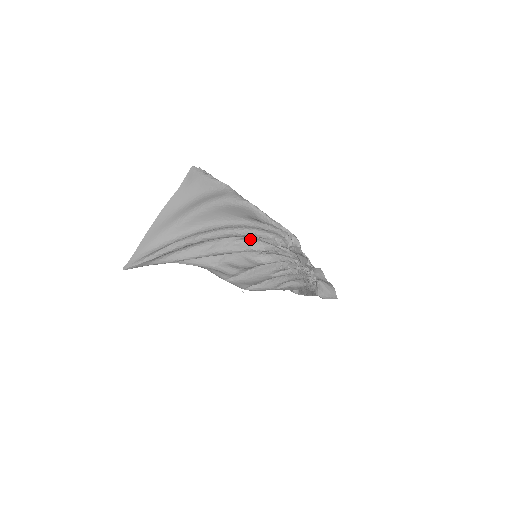
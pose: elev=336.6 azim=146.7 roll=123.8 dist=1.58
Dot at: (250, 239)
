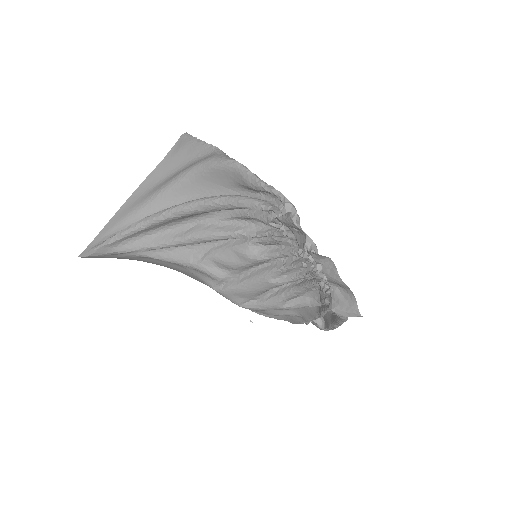
Dot at: (238, 219)
